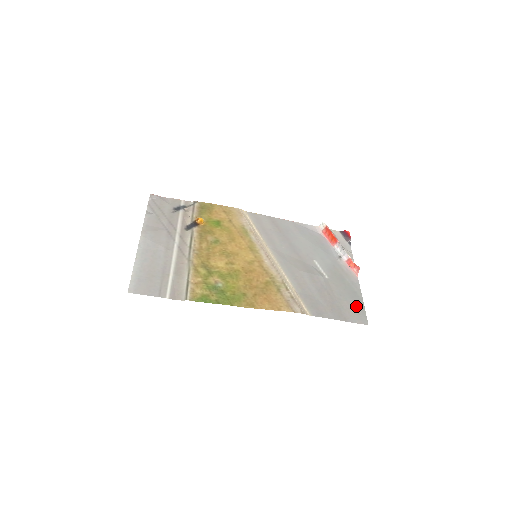
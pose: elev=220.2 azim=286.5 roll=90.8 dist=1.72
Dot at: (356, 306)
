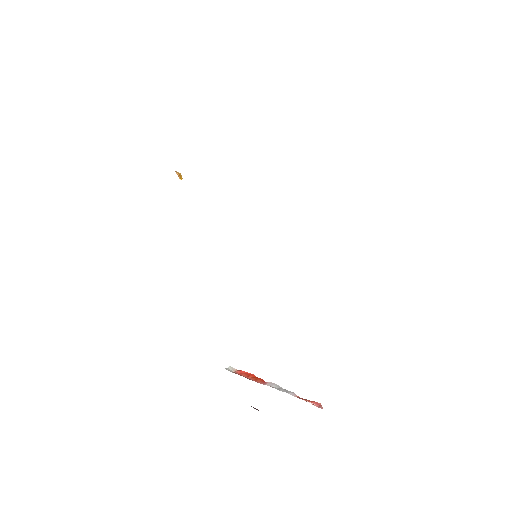
Dot at: occluded
